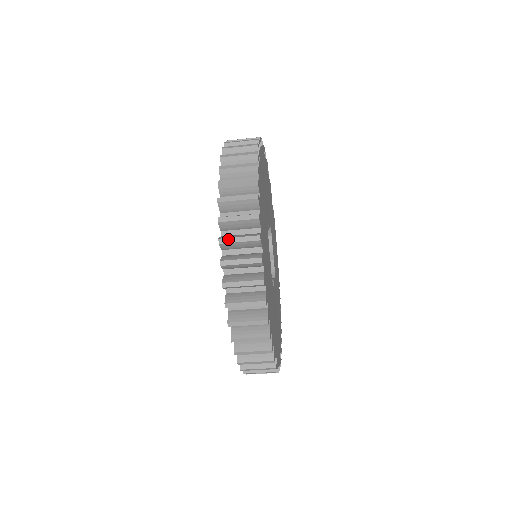
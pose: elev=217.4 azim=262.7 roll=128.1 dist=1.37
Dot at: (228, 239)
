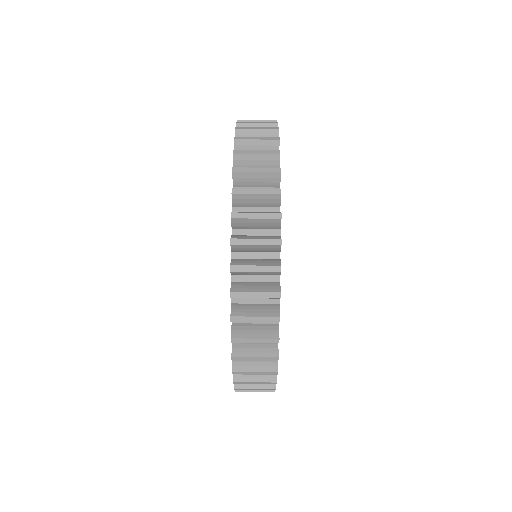
Dot at: (244, 151)
